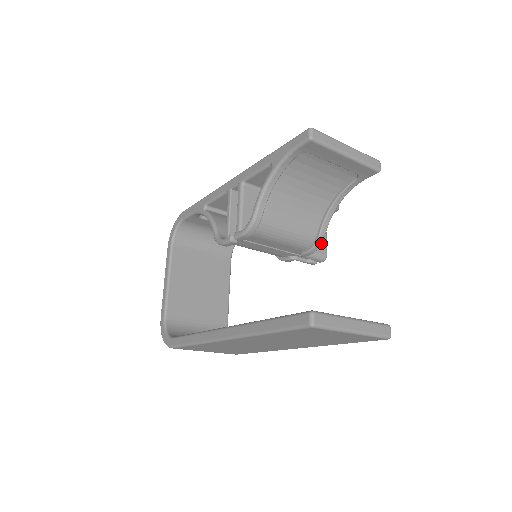
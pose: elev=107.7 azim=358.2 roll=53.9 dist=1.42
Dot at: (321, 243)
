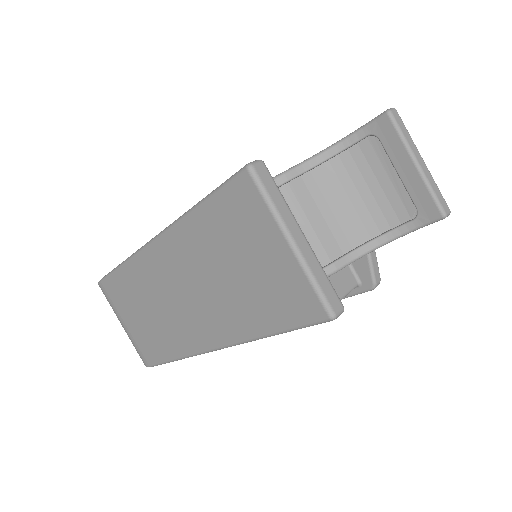
Dot at: (331, 273)
